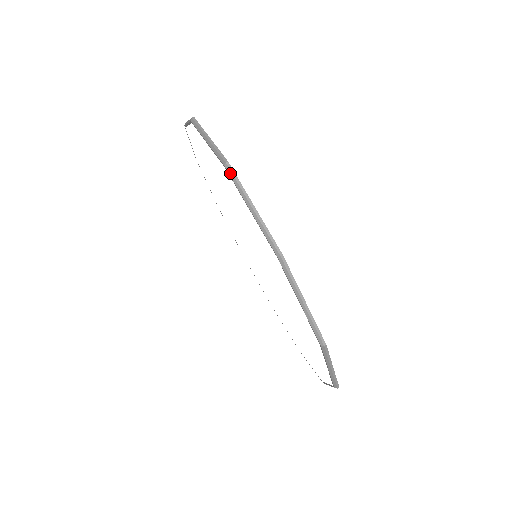
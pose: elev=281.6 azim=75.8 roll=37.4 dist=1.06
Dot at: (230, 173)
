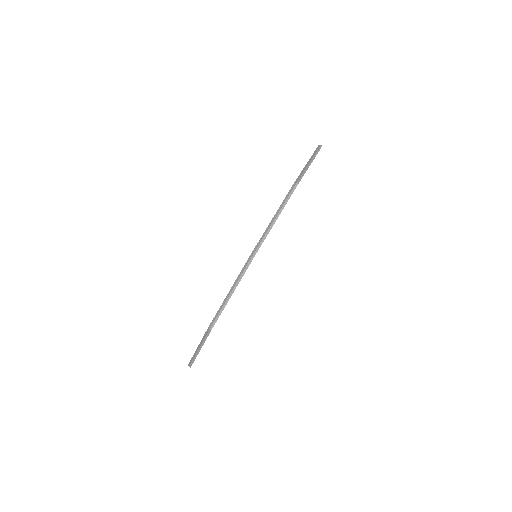
Dot at: occluded
